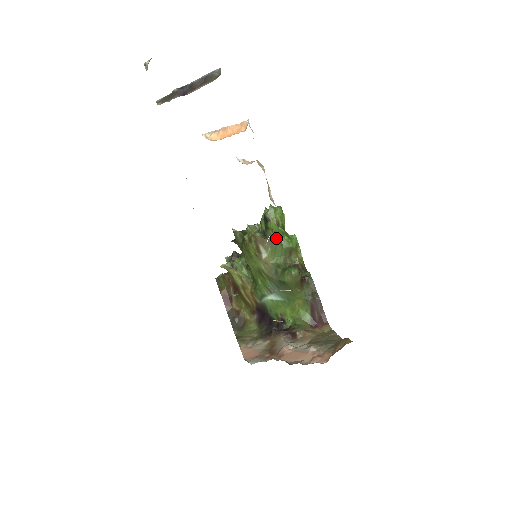
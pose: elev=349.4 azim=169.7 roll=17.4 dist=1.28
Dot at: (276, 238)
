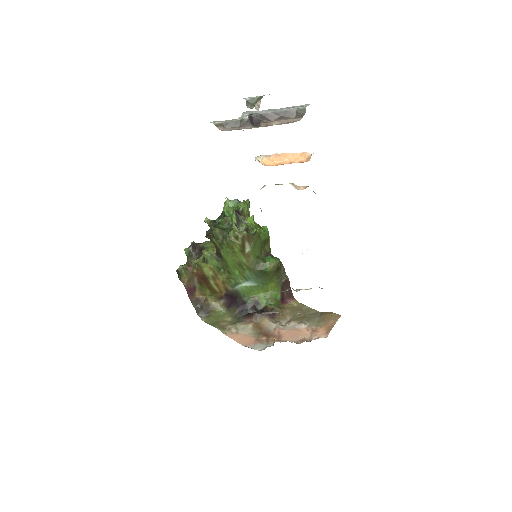
Dot at: (257, 233)
